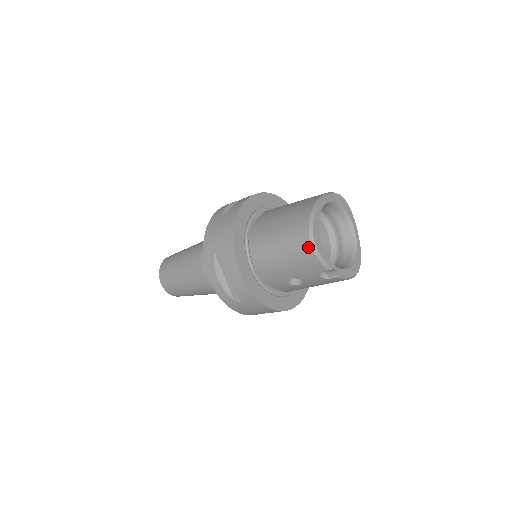
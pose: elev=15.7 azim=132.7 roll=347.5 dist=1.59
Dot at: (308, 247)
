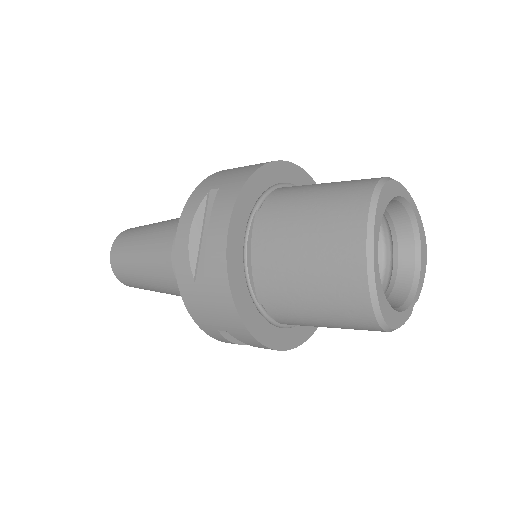
Dot at: occluded
